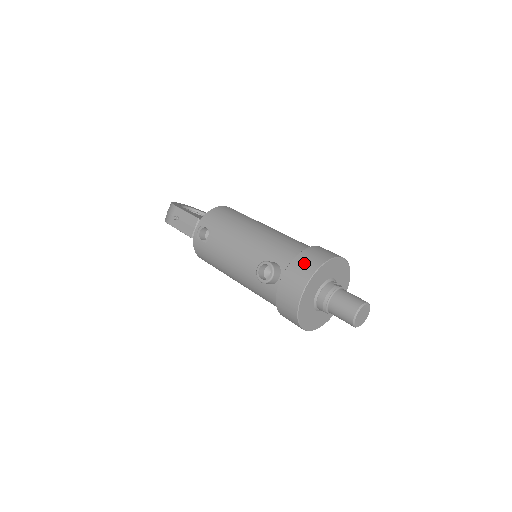
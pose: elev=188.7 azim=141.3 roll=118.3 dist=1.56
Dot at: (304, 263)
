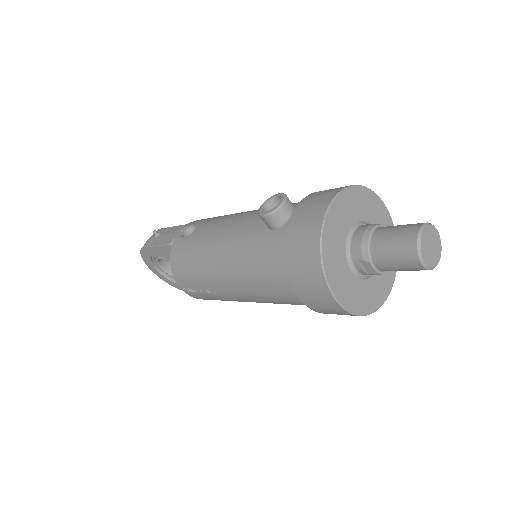
Dot at: occluded
